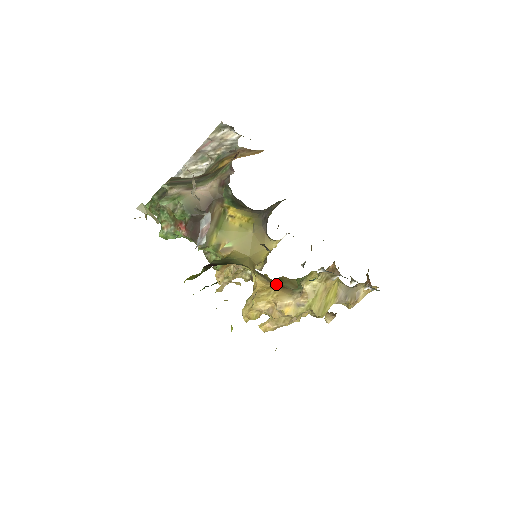
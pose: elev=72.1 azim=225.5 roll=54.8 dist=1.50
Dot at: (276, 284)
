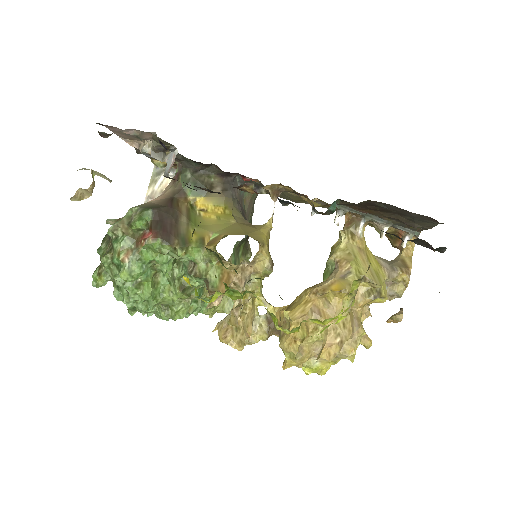
Dot at: occluded
